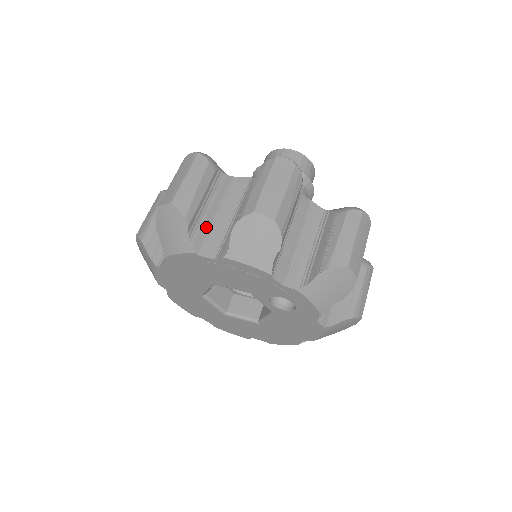
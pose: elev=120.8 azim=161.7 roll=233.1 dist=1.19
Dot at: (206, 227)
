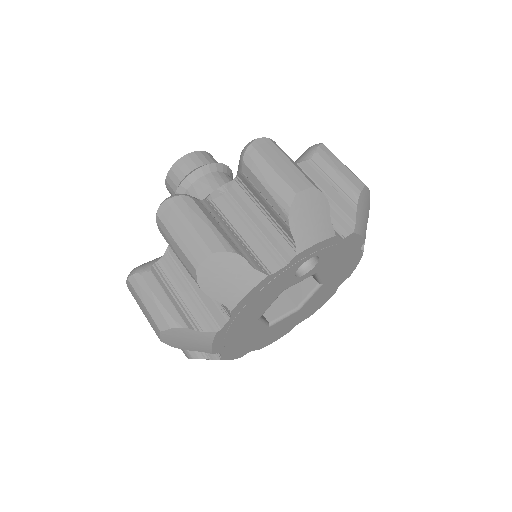
Dot at: (198, 308)
